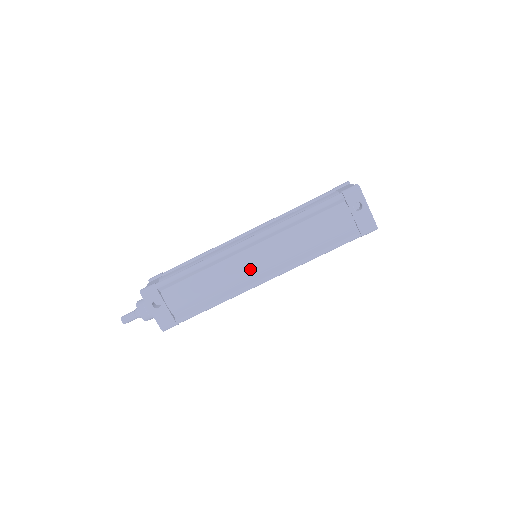
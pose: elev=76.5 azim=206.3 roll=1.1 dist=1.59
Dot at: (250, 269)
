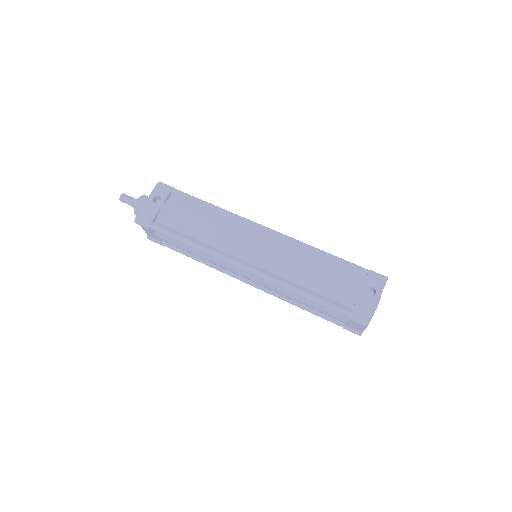
Dot at: (243, 247)
